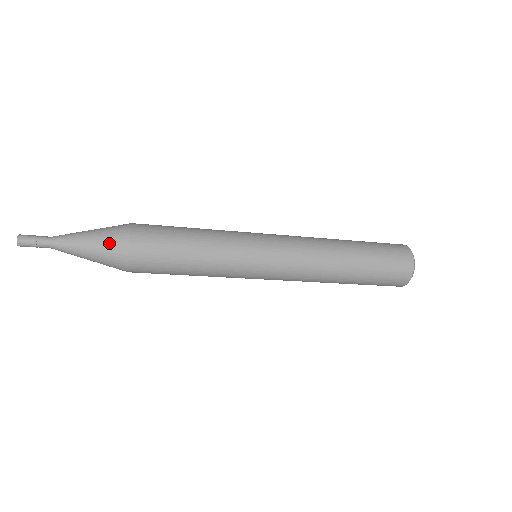
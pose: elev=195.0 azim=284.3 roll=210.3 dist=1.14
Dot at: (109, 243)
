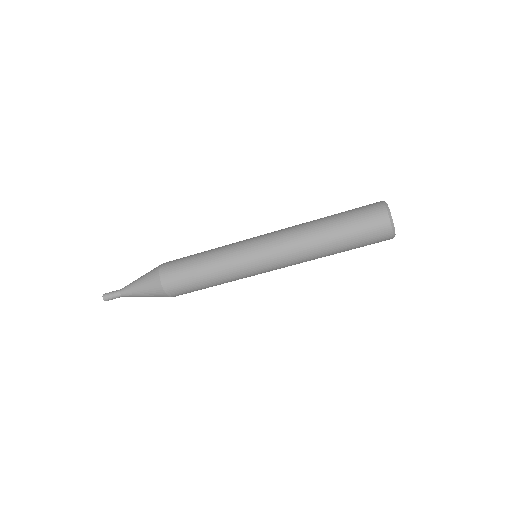
Dot at: (150, 272)
